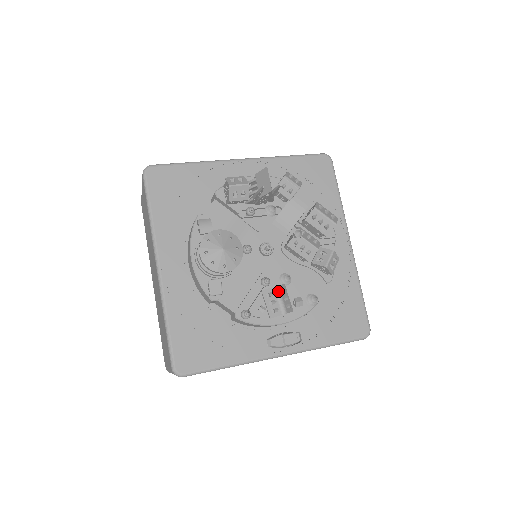
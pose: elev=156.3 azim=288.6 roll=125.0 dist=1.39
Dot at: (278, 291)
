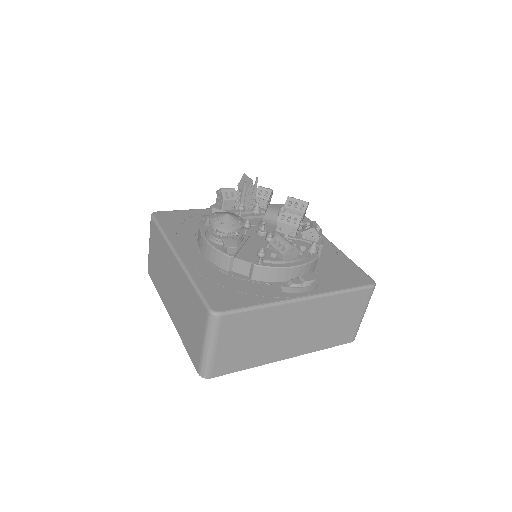
Dot at: (282, 236)
